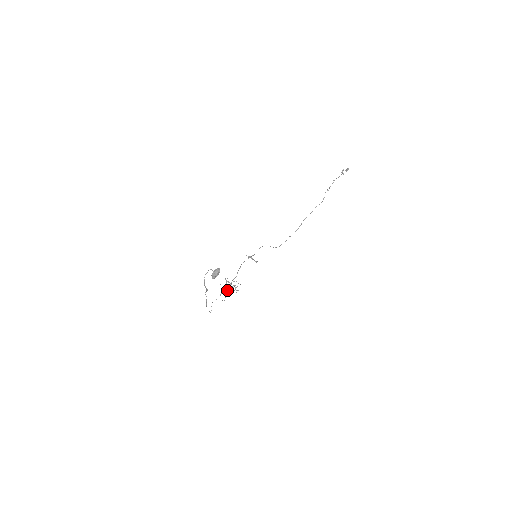
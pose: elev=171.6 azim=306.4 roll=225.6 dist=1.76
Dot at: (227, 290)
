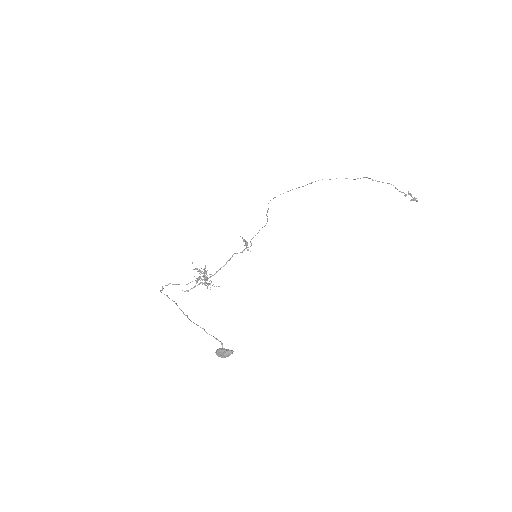
Dot at: (197, 278)
